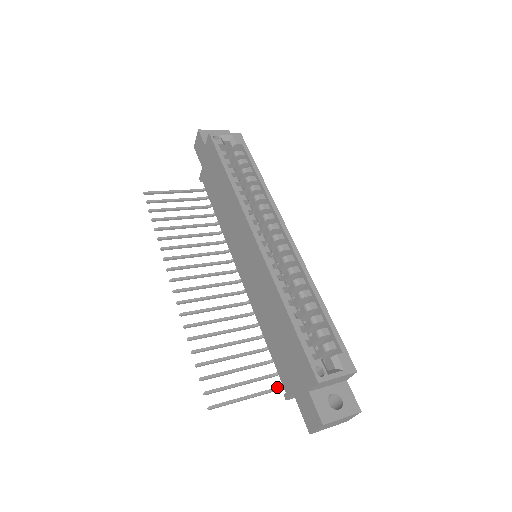
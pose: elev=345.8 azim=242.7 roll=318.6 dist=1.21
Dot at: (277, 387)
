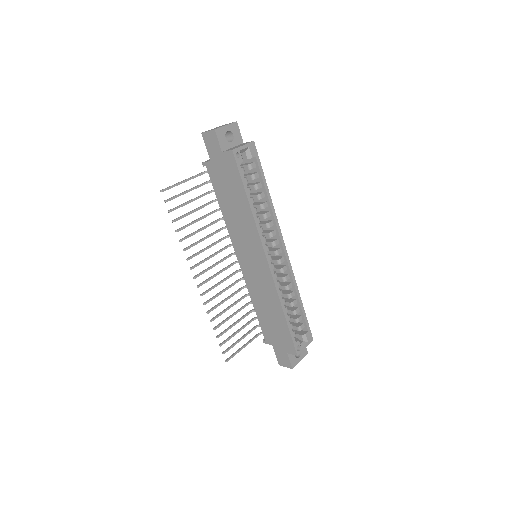
Dot at: (258, 334)
